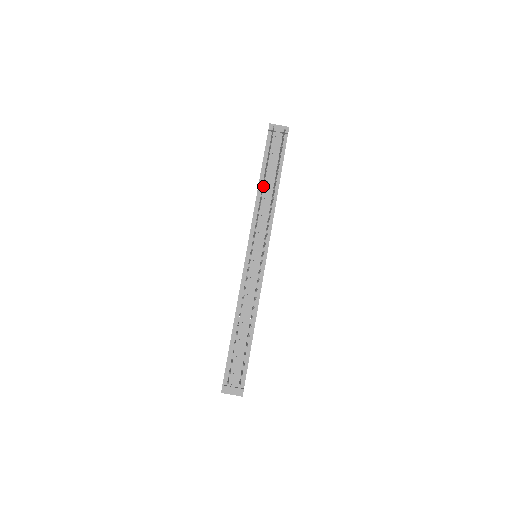
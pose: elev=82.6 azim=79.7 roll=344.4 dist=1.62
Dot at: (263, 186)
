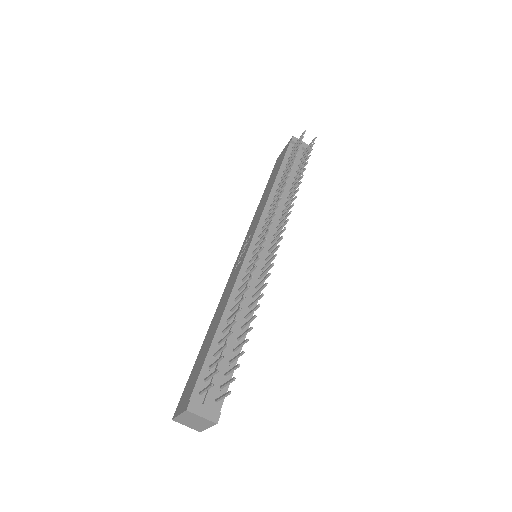
Dot at: occluded
